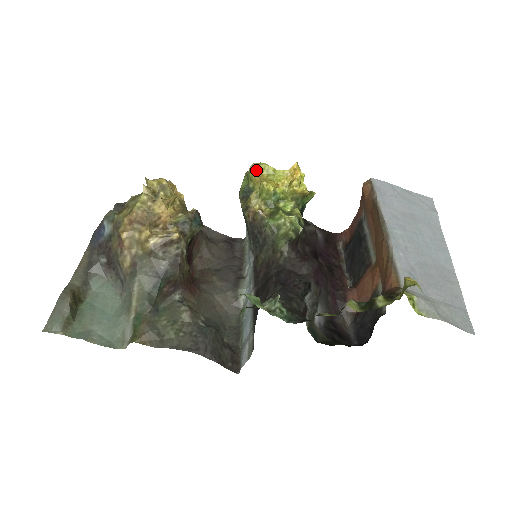
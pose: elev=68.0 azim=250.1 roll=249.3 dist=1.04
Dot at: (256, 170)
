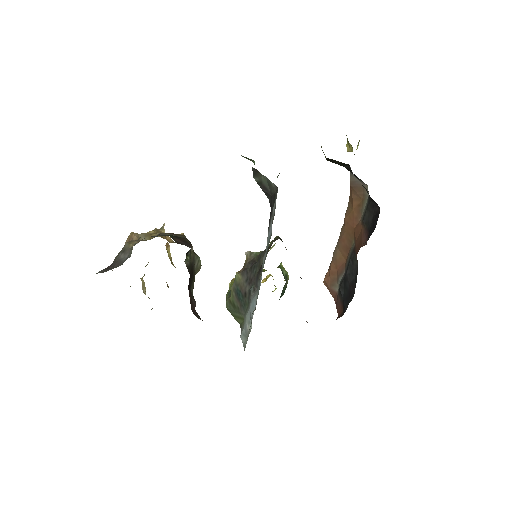
Dot at: occluded
